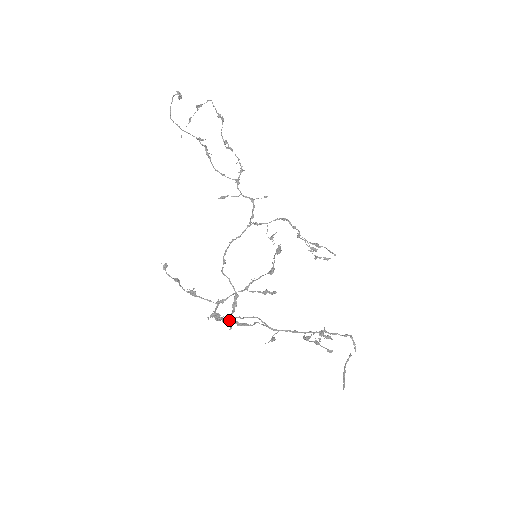
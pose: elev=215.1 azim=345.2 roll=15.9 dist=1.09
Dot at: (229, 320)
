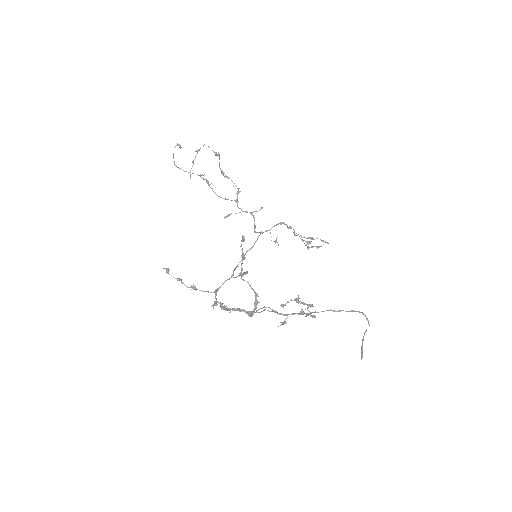
Dot at: (236, 309)
